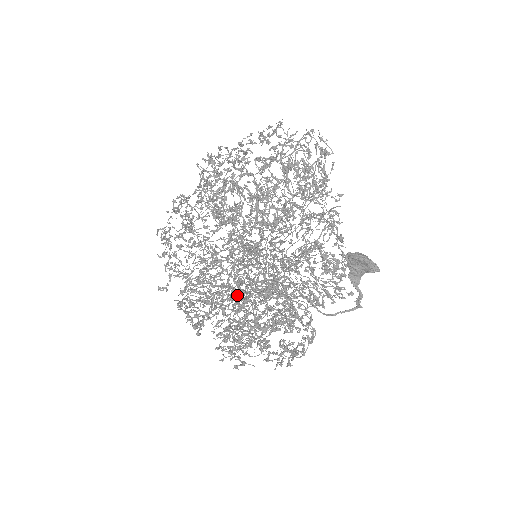
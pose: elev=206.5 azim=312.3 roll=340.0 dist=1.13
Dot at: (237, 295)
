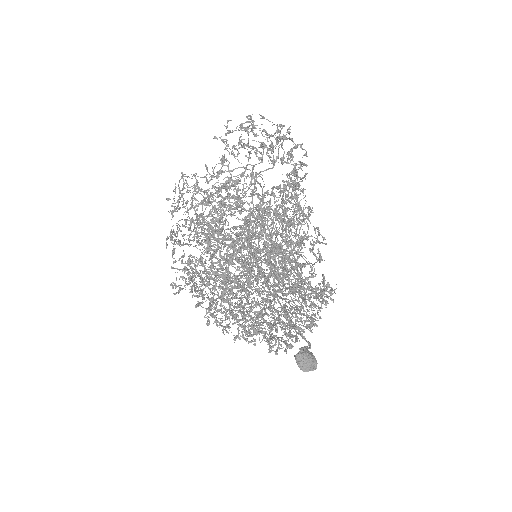
Dot at: occluded
